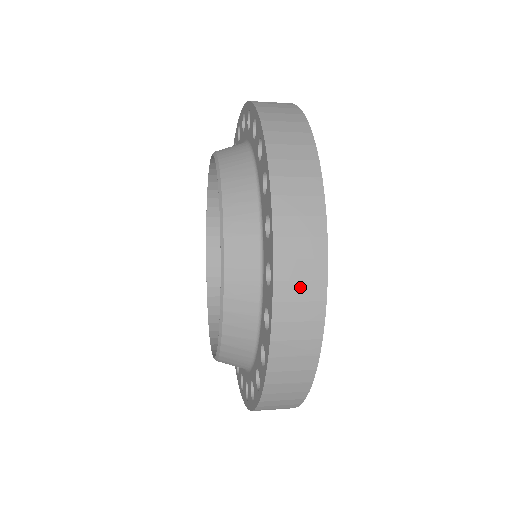
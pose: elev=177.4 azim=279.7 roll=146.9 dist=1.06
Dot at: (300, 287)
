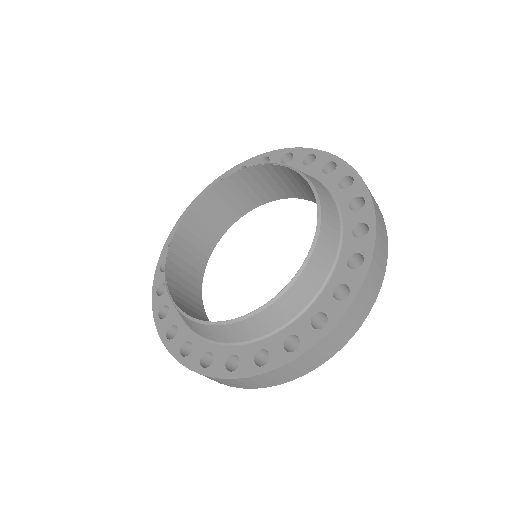
Dot at: (382, 243)
